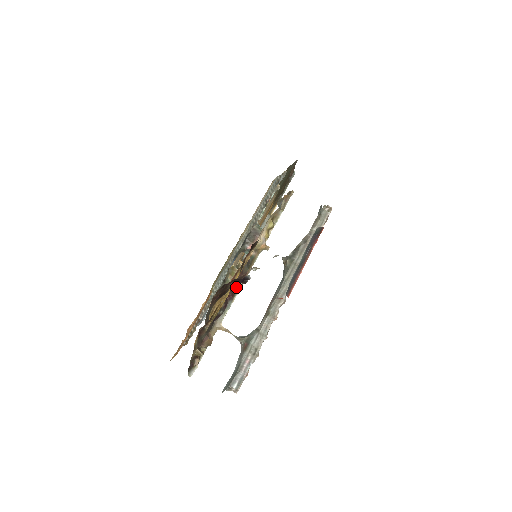
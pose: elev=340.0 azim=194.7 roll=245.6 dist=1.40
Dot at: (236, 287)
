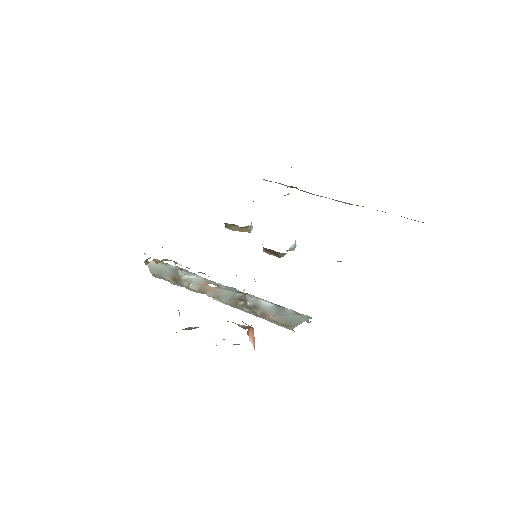
Dot at: occluded
